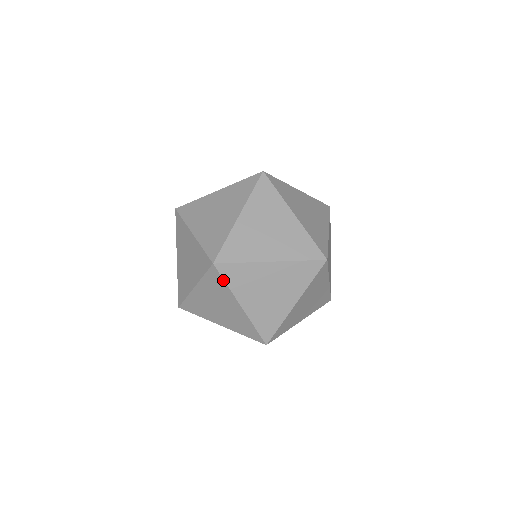
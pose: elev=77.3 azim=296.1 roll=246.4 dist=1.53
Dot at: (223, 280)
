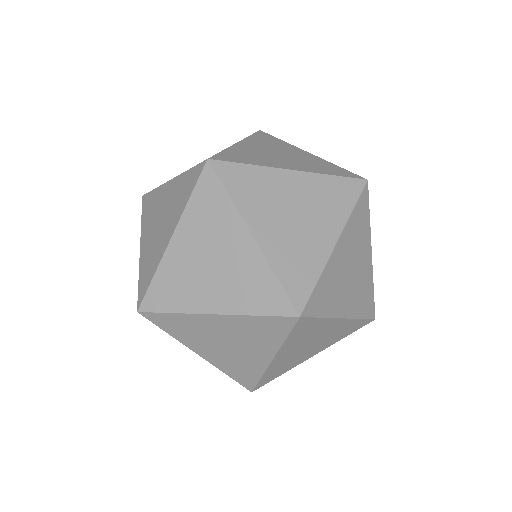
Dot at: (152, 192)
